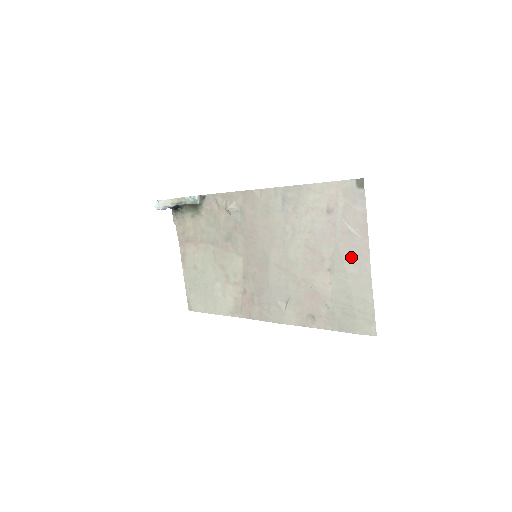
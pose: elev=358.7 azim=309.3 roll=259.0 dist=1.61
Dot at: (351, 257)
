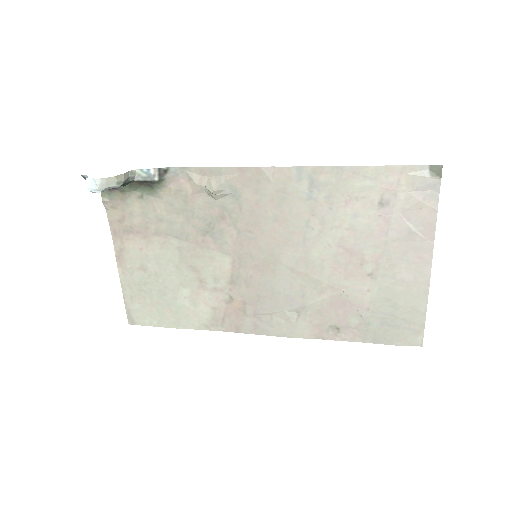
Dot at: (406, 260)
